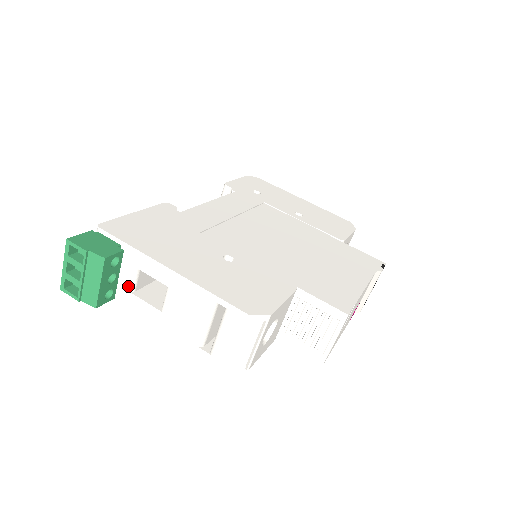
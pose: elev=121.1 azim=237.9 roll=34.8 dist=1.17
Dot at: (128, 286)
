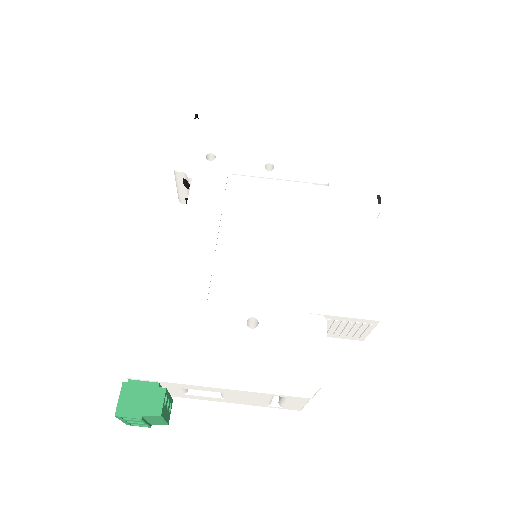
Dot at: (181, 393)
